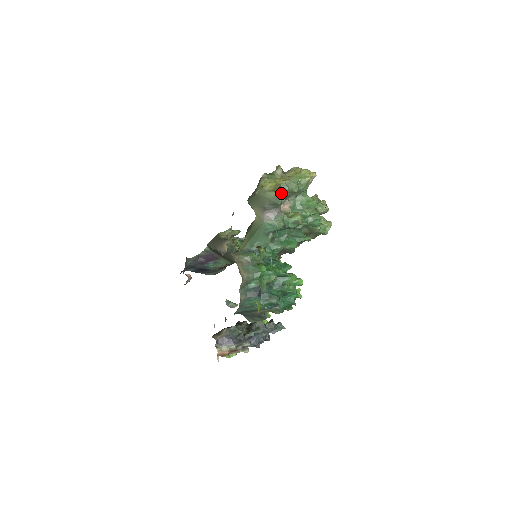
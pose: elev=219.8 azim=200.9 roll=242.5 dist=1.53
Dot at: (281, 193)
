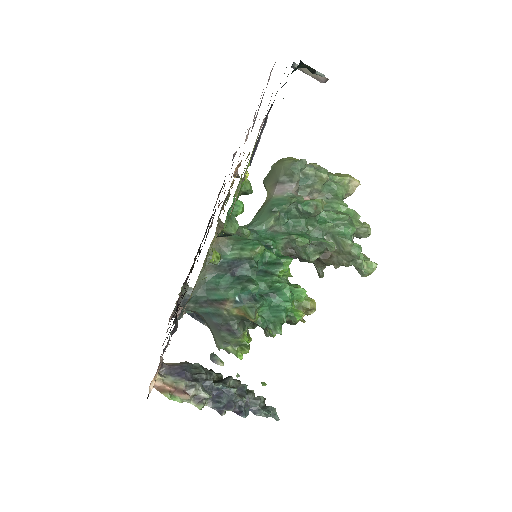
Dot at: (300, 160)
